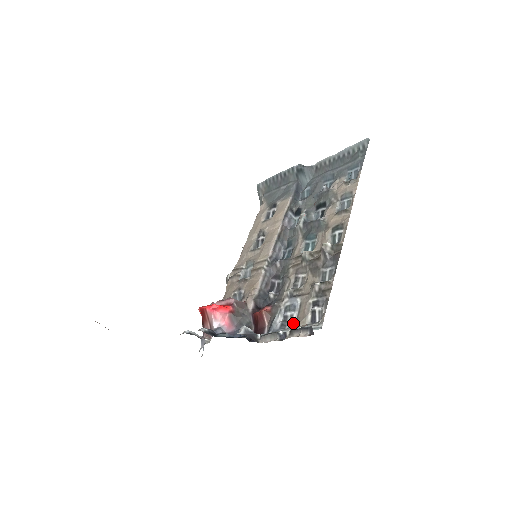
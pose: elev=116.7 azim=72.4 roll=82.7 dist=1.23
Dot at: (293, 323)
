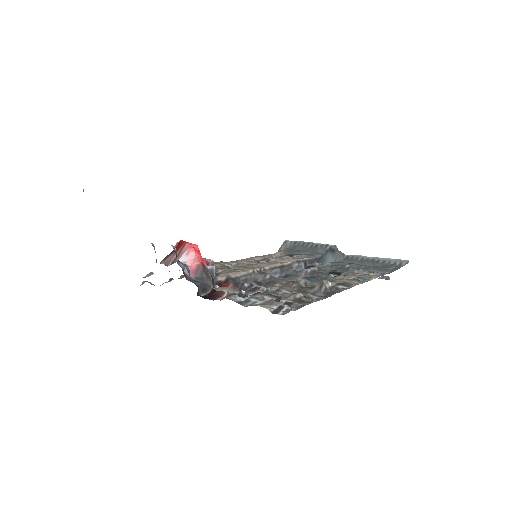
Dot at: (254, 304)
